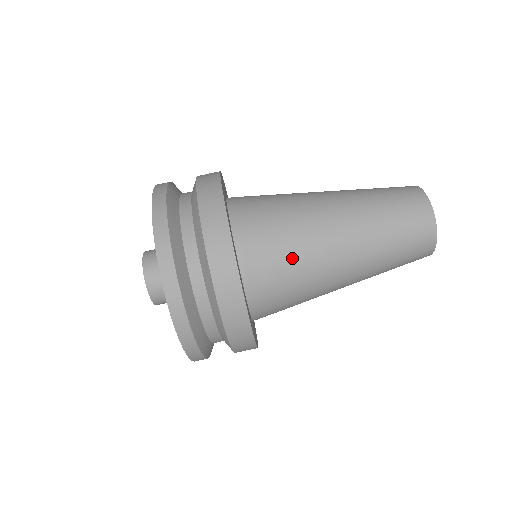
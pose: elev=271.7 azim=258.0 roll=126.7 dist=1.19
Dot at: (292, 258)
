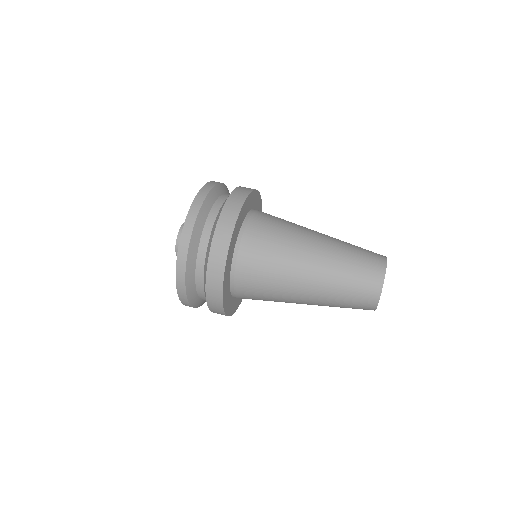
Dot at: (274, 248)
